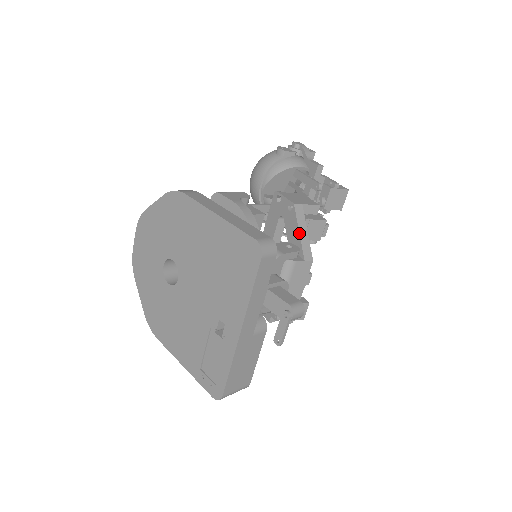
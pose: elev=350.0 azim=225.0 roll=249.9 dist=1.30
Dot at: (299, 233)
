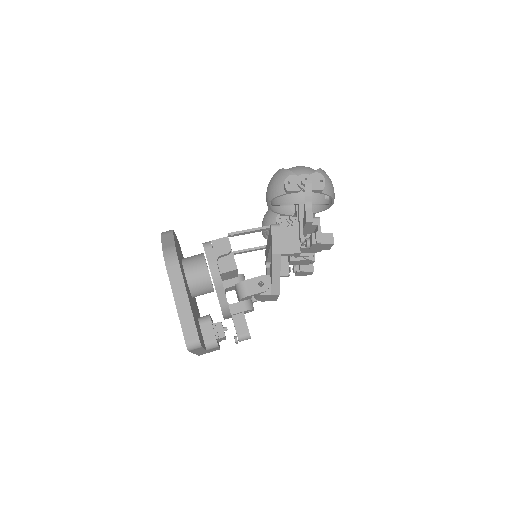
Dot at: (271, 276)
